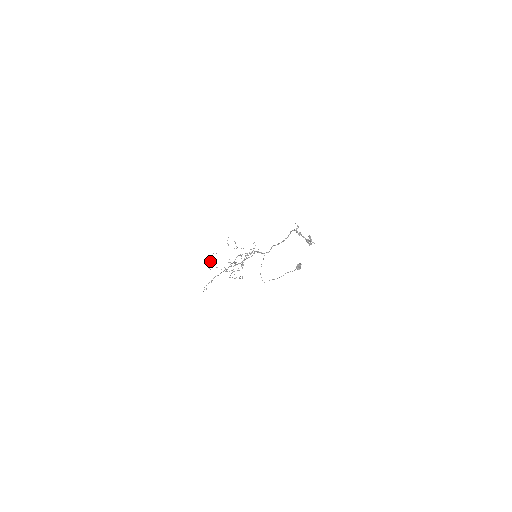
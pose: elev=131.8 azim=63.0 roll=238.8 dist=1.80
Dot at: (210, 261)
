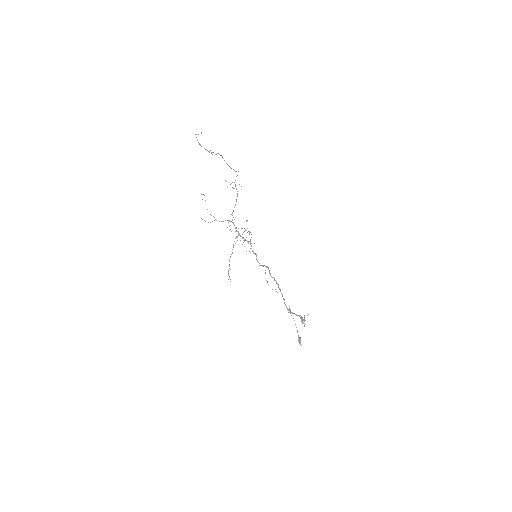
Dot at: occluded
